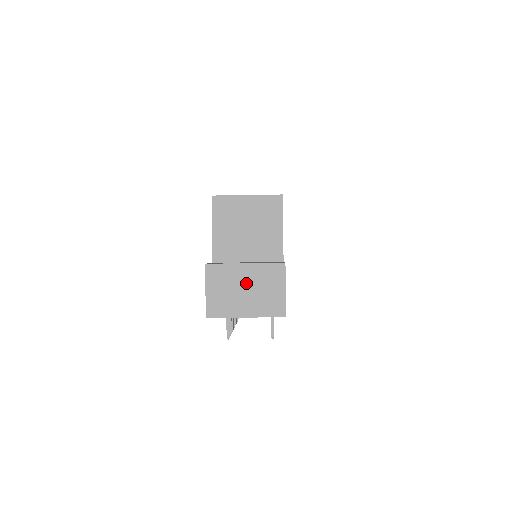
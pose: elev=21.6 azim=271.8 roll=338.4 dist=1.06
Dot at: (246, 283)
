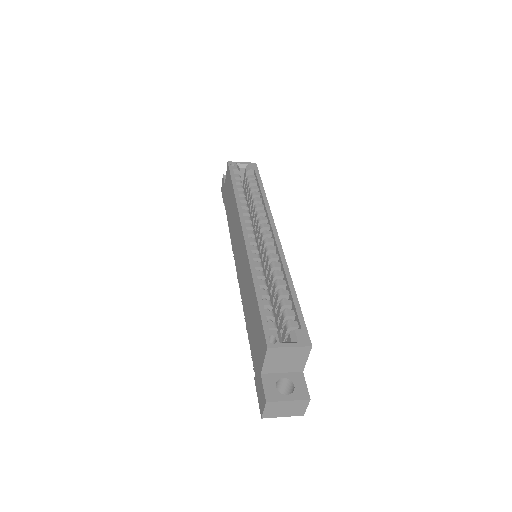
Dot at: (287, 407)
